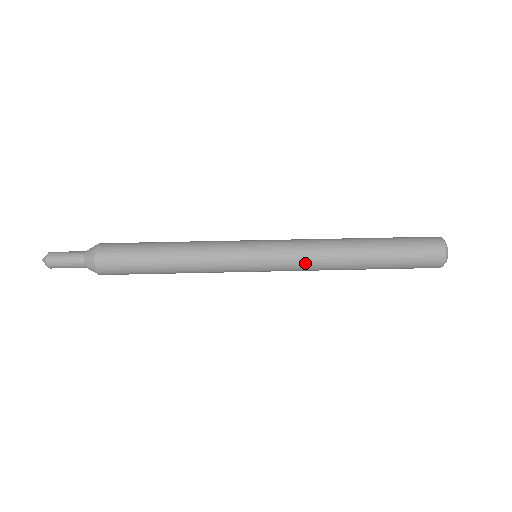
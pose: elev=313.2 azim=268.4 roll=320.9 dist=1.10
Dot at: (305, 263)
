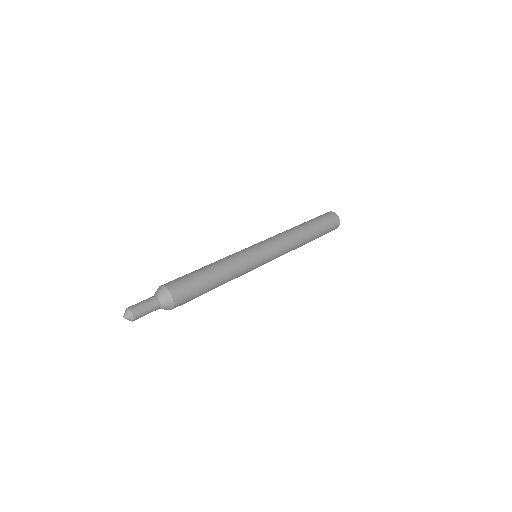
Dot at: (284, 241)
